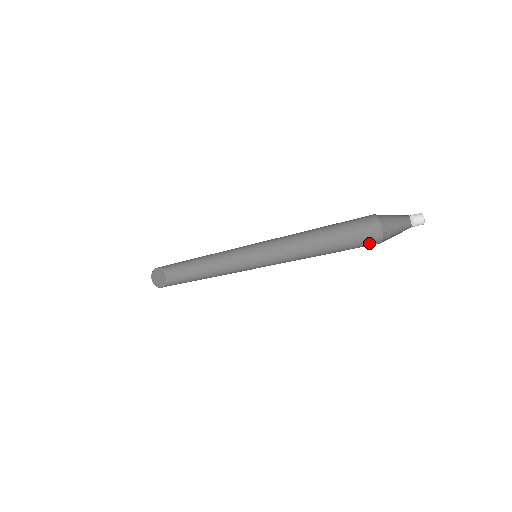
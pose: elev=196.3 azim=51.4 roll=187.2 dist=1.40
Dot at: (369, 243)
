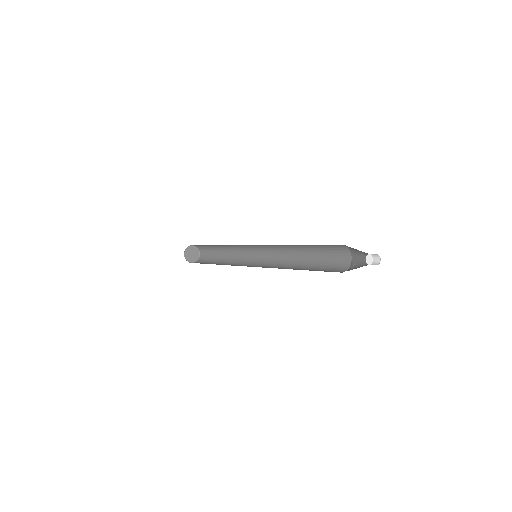
Dot at: (338, 269)
